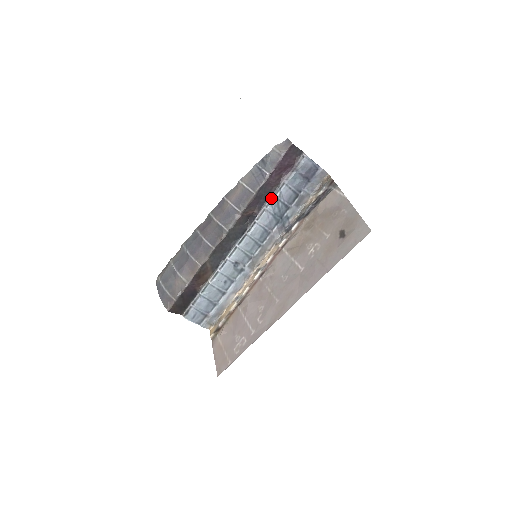
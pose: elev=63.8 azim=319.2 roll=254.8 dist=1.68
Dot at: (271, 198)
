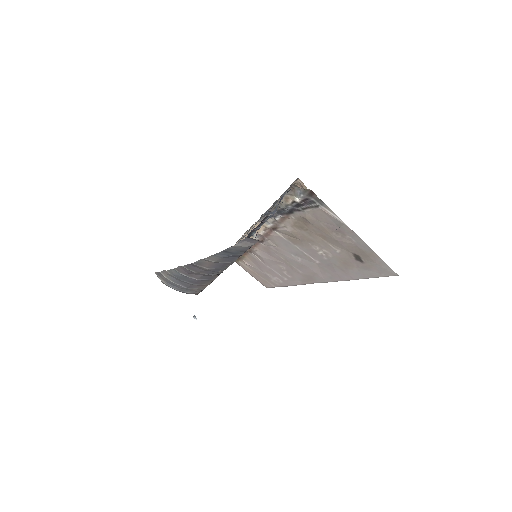
Dot at: occluded
